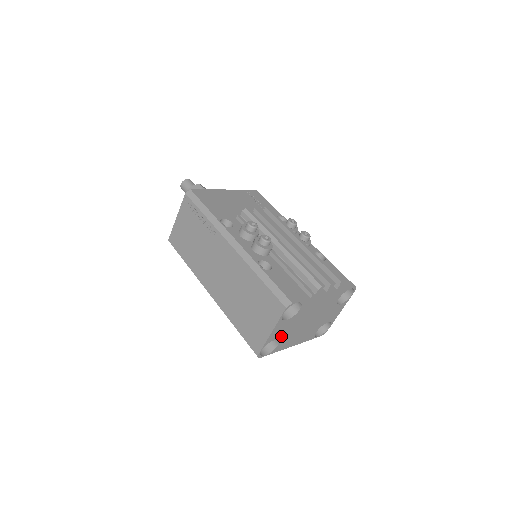
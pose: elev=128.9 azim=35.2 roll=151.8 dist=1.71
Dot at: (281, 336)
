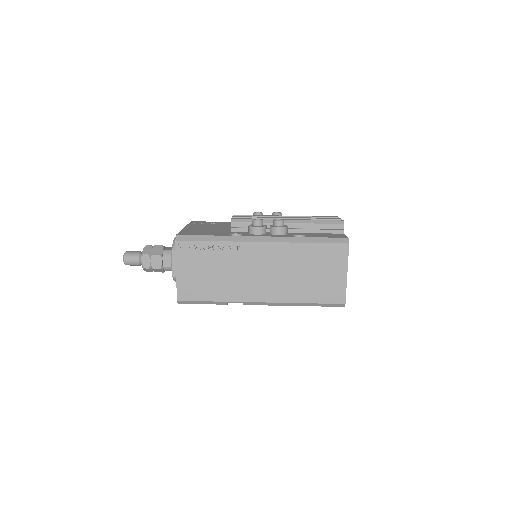
Dot at: occluded
